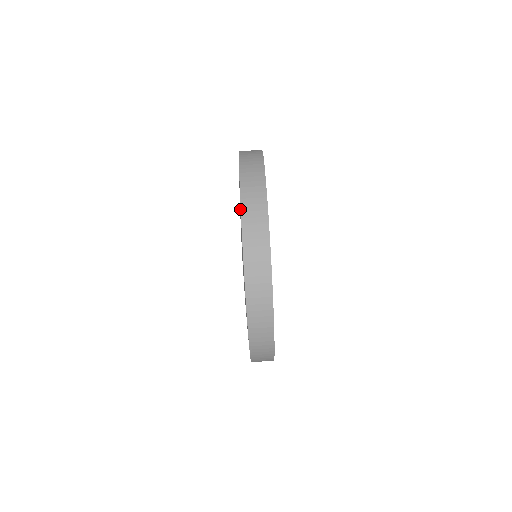
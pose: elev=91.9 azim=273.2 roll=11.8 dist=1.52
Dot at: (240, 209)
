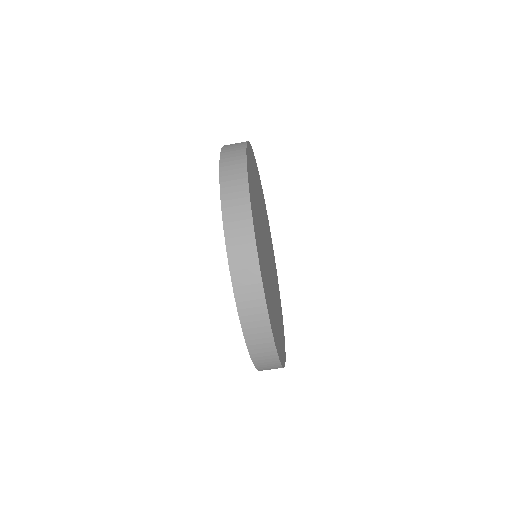
Dot at: occluded
